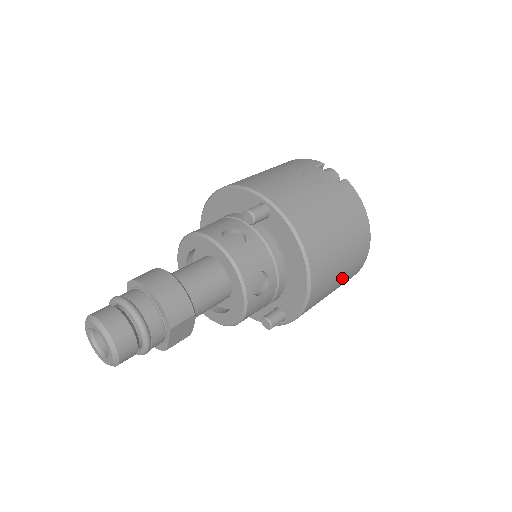
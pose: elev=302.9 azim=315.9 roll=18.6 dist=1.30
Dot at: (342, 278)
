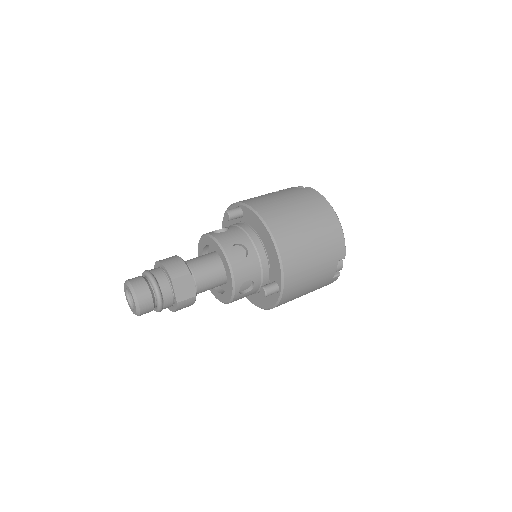
Dot at: (319, 248)
